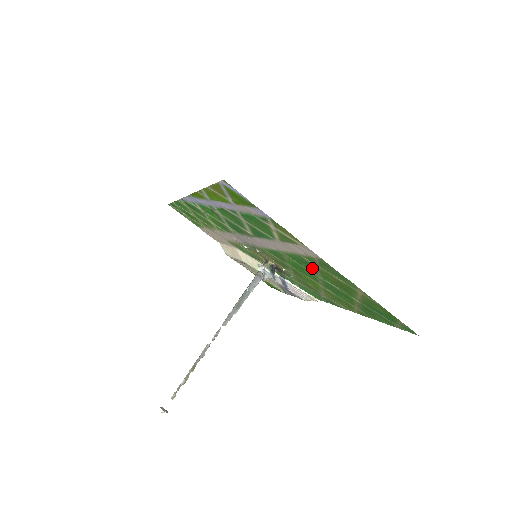
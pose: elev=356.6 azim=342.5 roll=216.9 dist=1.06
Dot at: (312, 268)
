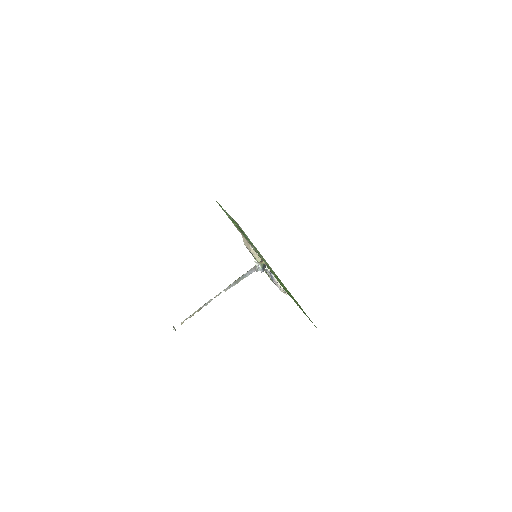
Dot at: (277, 277)
